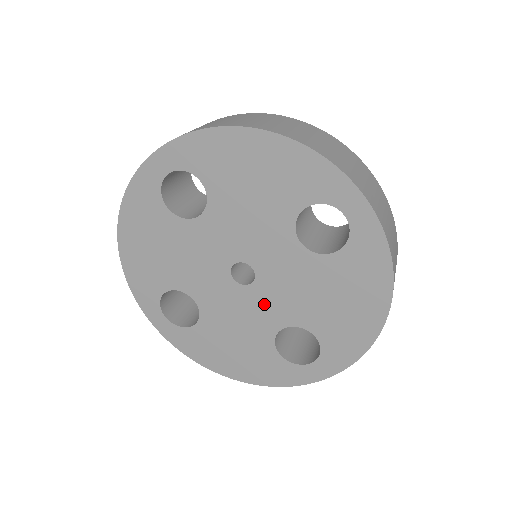
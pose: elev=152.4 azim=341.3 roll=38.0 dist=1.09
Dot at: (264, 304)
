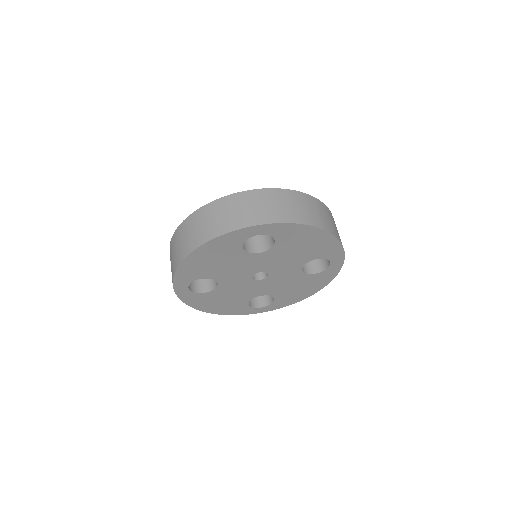
Dot at: (260, 287)
